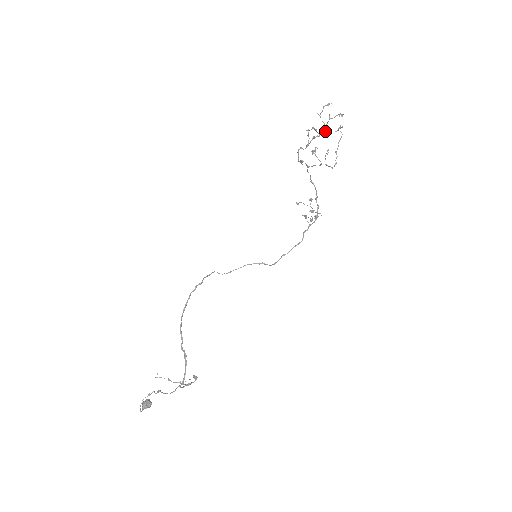
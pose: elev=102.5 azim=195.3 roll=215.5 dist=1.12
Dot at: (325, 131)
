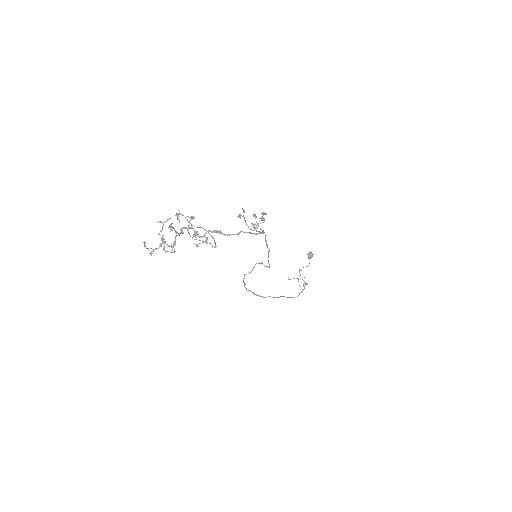
Dot at: occluded
